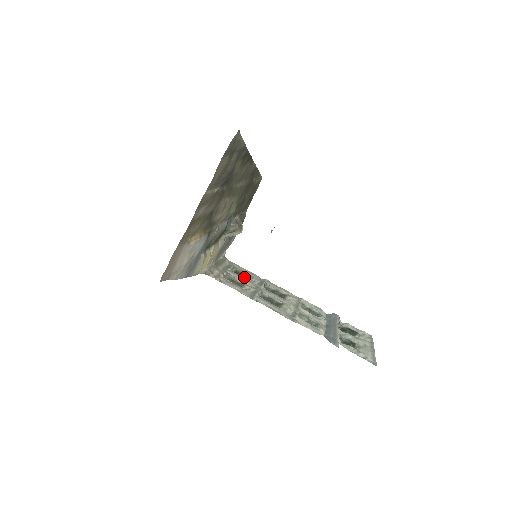
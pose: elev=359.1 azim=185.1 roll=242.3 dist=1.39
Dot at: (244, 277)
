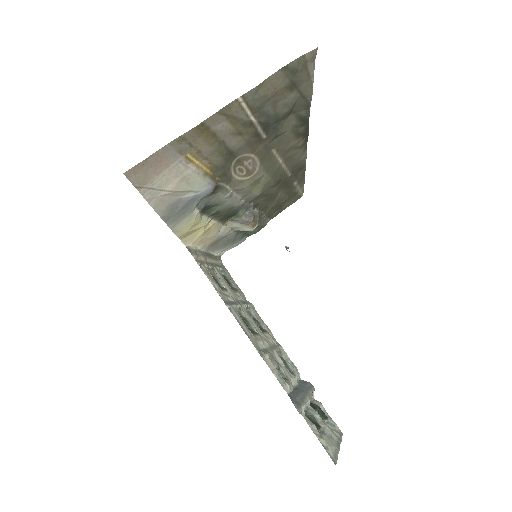
Dot at: occluded
